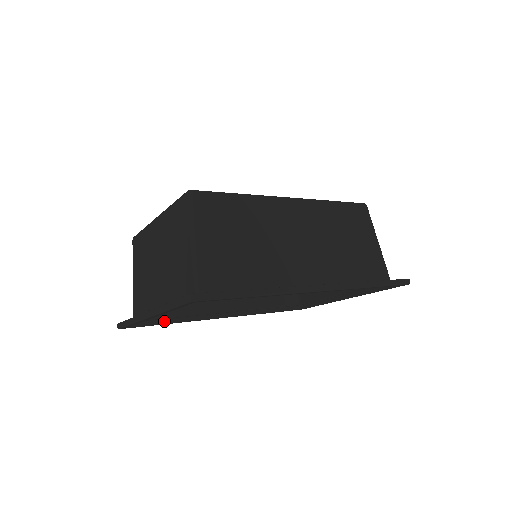
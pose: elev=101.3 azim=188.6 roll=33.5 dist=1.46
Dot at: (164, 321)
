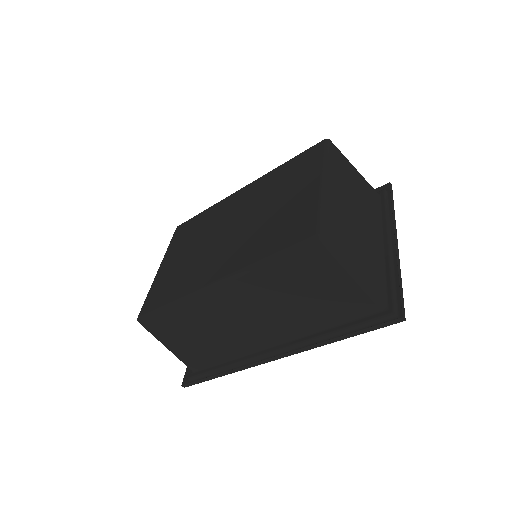
Dot at: occluded
